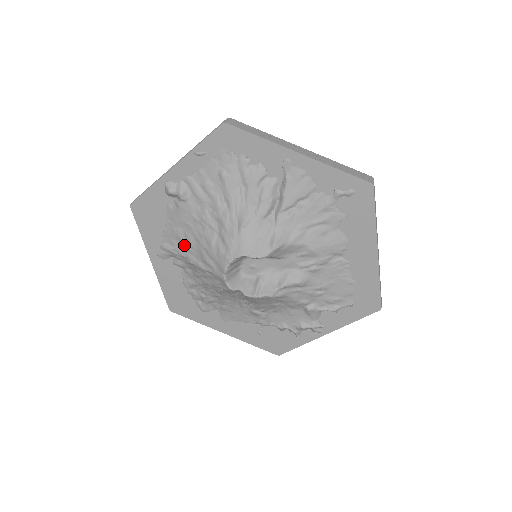
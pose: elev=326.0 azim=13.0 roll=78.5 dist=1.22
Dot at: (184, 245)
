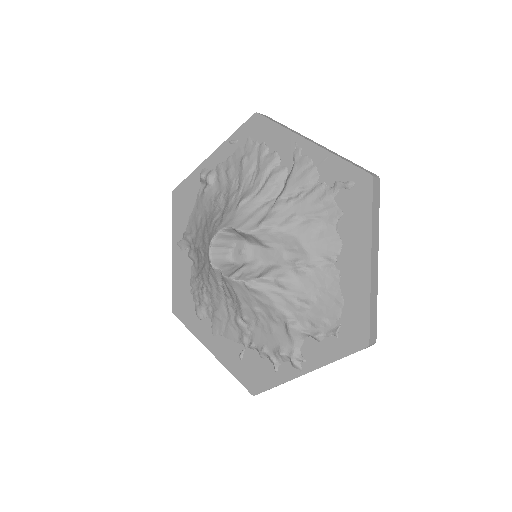
Dot at: (197, 230)
